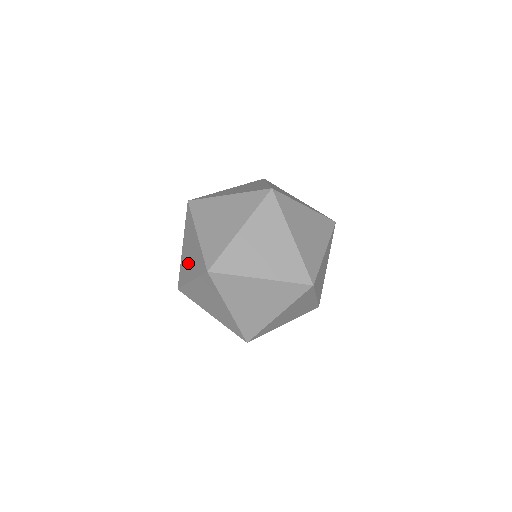
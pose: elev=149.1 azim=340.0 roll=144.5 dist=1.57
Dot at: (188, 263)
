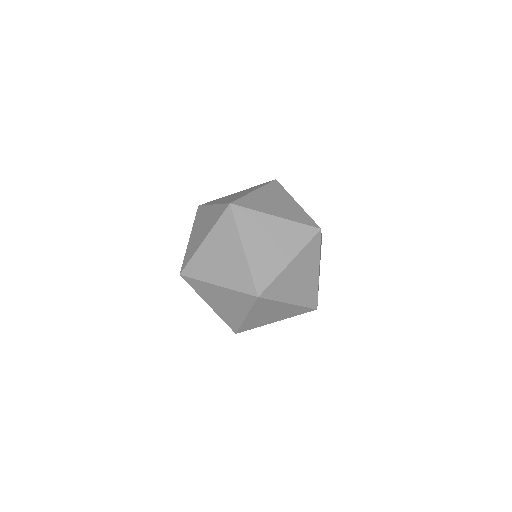
Dot at: (215, 265)
